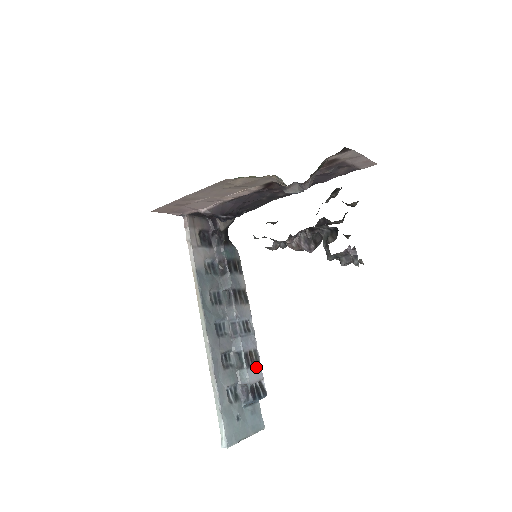
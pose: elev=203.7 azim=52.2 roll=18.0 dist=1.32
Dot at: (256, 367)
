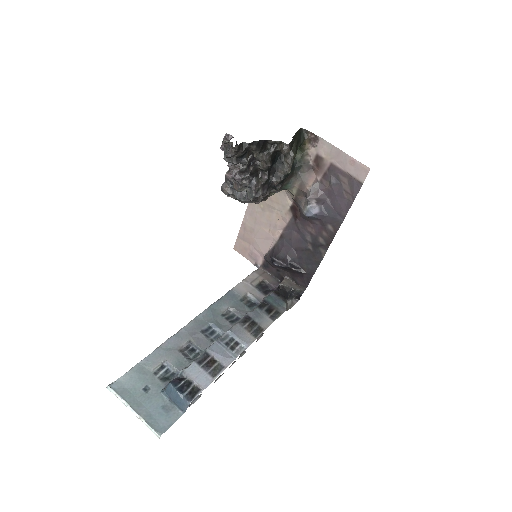
Dot at: (207, 374)
